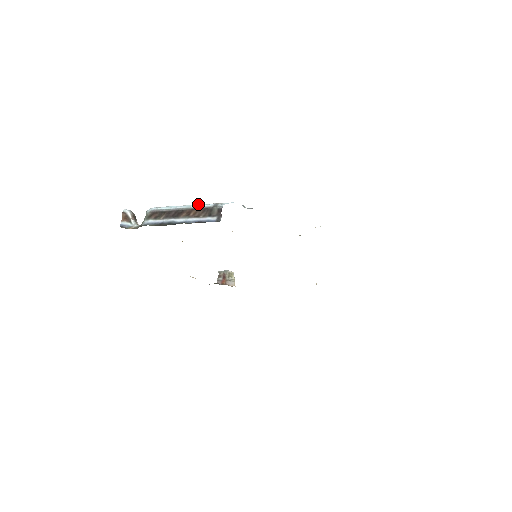
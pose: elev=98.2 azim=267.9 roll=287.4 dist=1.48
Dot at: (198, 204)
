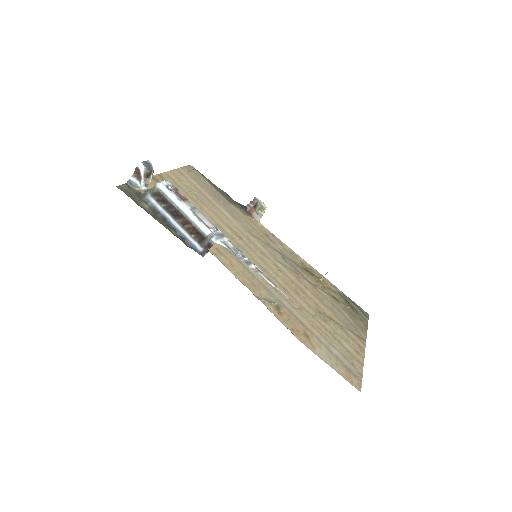
Dot at: (198, 219)
